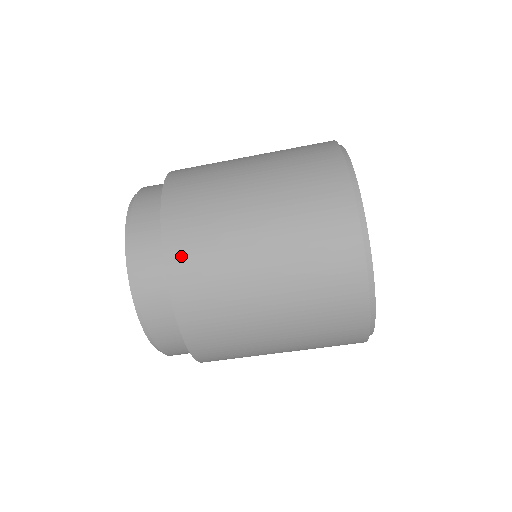
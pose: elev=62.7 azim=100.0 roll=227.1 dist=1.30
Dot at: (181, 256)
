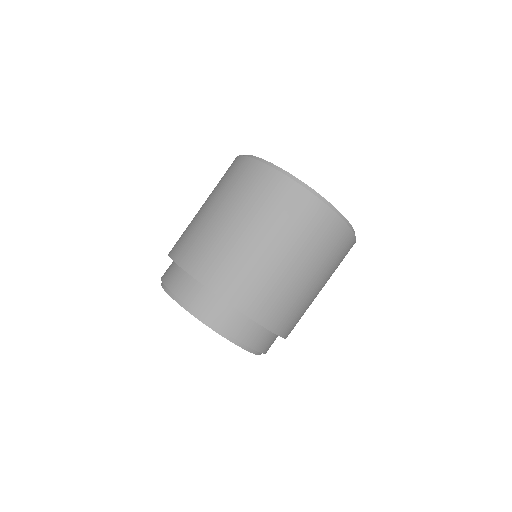
Dot at: (215, 278)
